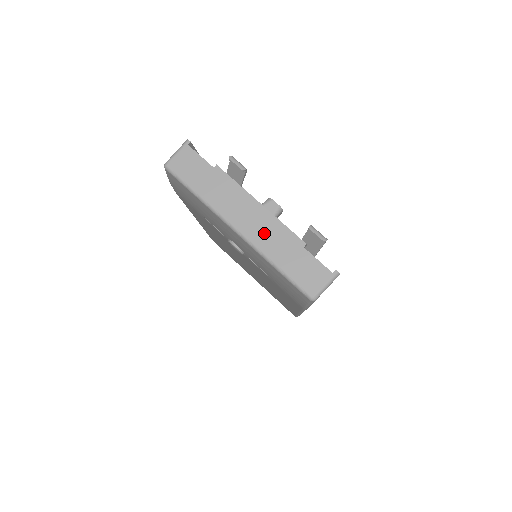
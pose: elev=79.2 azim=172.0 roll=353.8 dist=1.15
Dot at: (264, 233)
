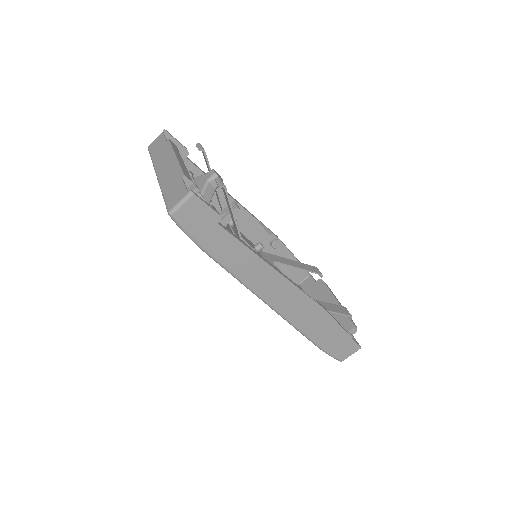
Dot at: (168, 173)
